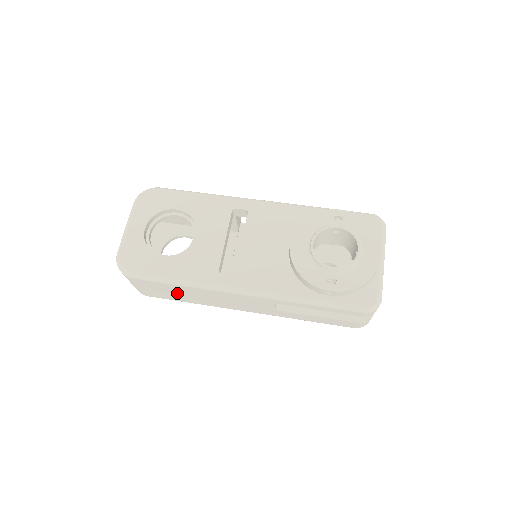
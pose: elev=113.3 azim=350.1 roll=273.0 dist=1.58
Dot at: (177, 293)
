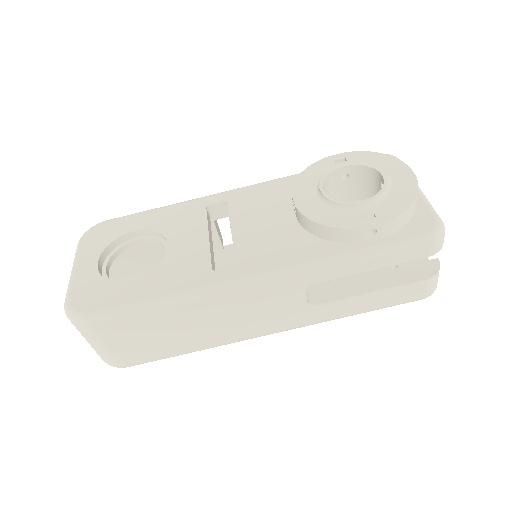
Dot at: (164, 334)
